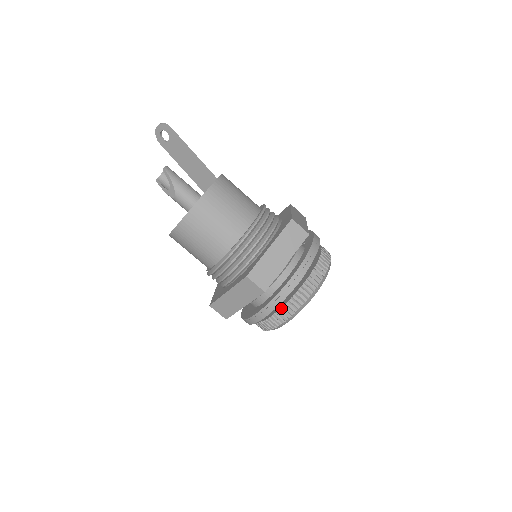
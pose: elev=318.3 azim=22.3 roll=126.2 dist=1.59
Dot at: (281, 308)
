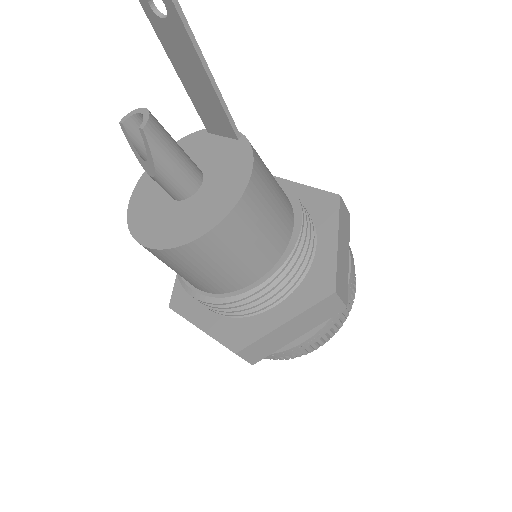
Dot at: occluded
